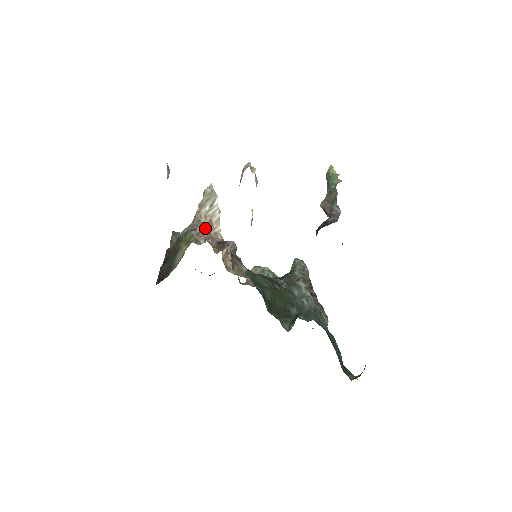
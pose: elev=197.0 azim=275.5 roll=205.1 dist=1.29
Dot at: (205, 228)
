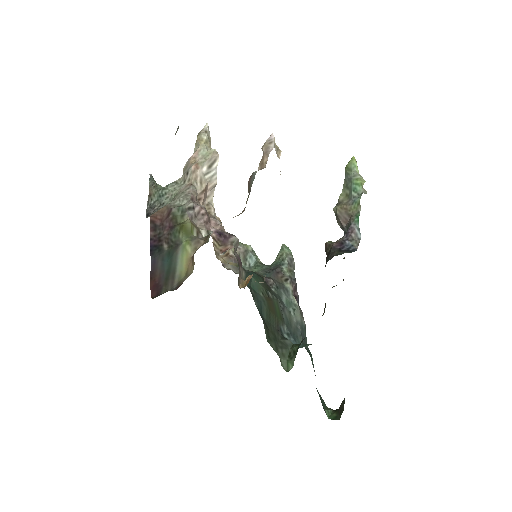
Dot at: (199, 198)
